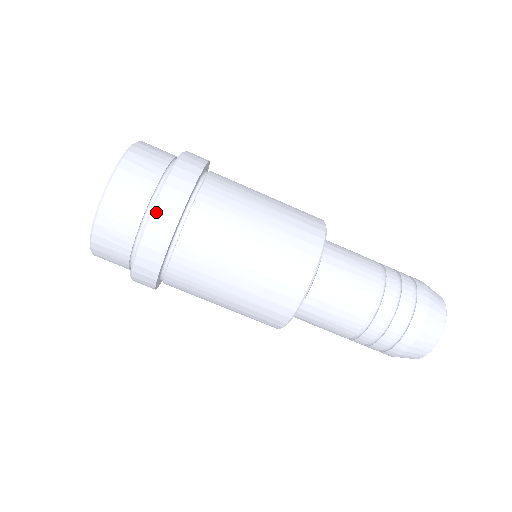
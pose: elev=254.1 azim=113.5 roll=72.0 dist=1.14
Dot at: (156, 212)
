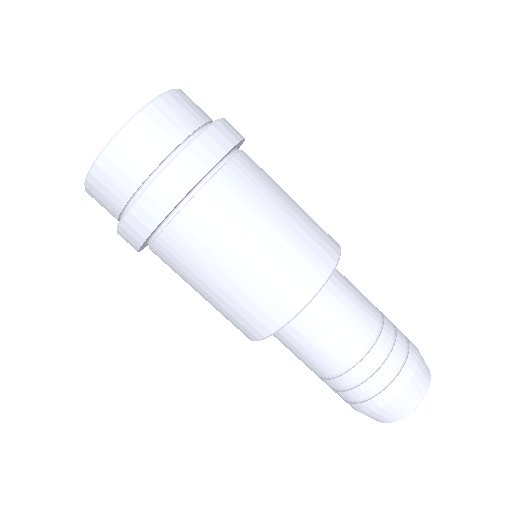
Dot at: (197, 143)
